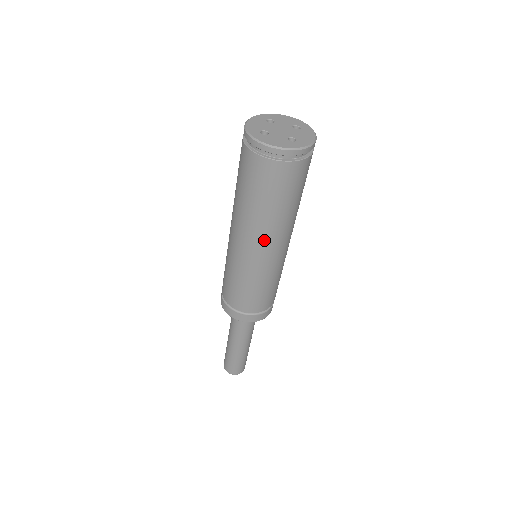
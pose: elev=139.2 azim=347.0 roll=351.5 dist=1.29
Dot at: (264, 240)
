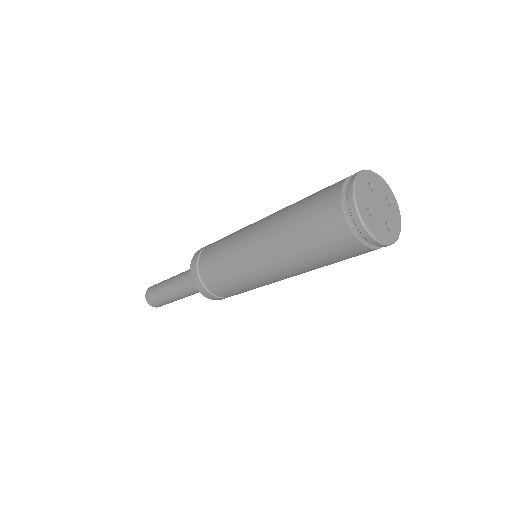
Dot at: (292, 274)
